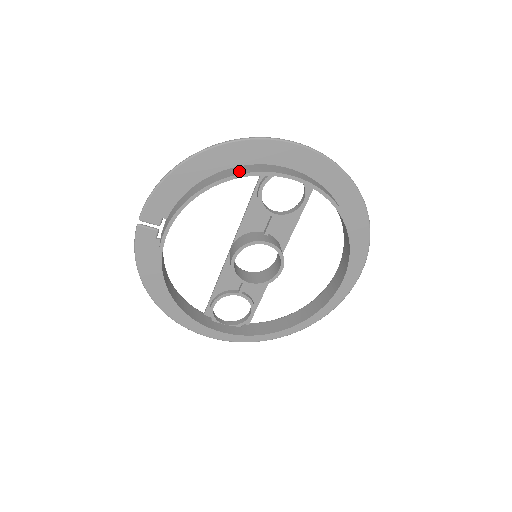
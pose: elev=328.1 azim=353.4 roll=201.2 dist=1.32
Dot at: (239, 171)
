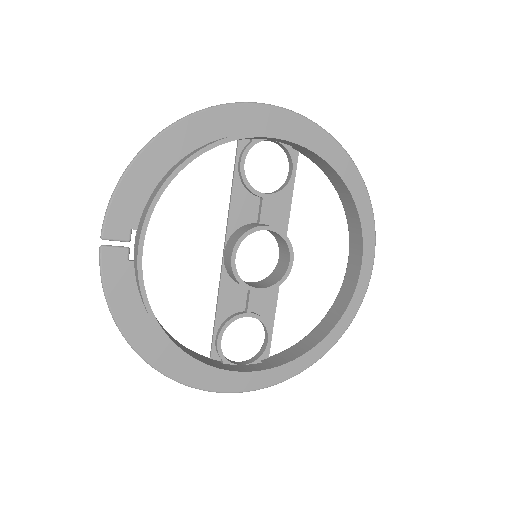
Dot at: (214, 141)
